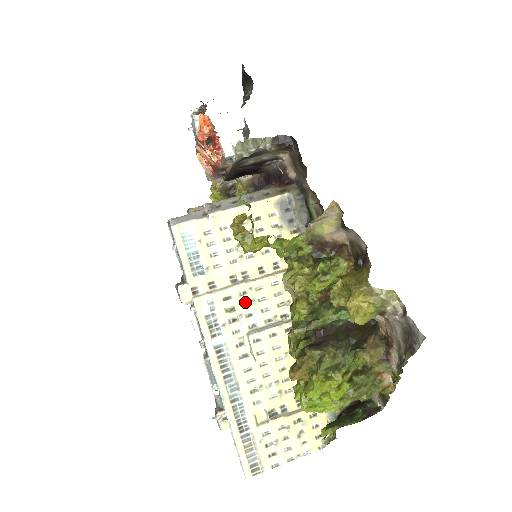
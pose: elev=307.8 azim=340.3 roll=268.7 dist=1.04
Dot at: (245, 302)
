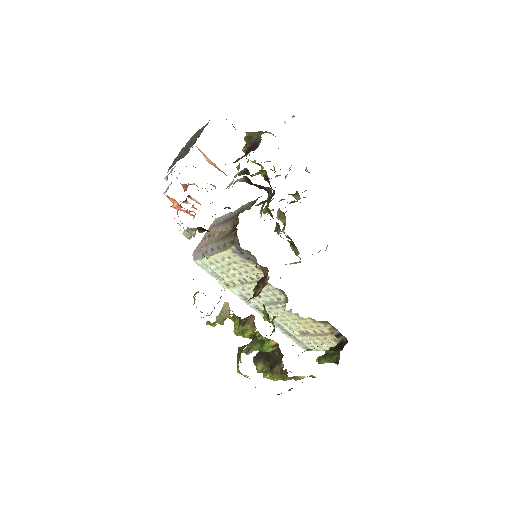
Dot at: (253, 292)
